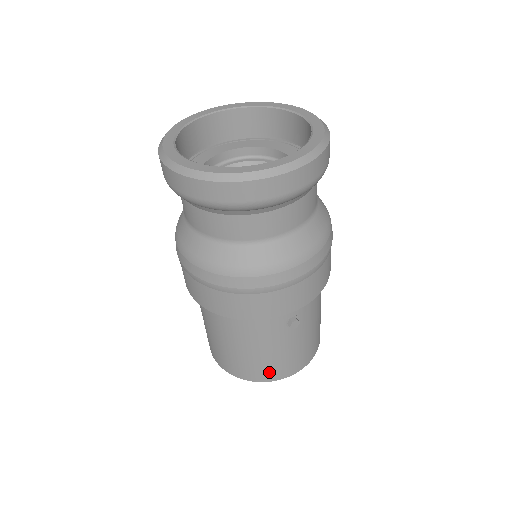
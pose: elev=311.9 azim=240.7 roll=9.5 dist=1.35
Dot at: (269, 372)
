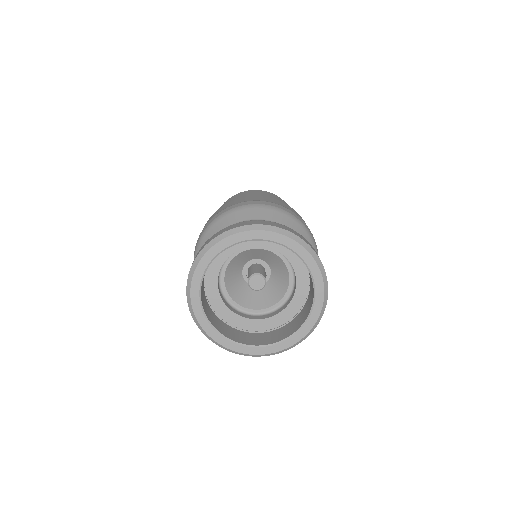
Dot at: occluded
